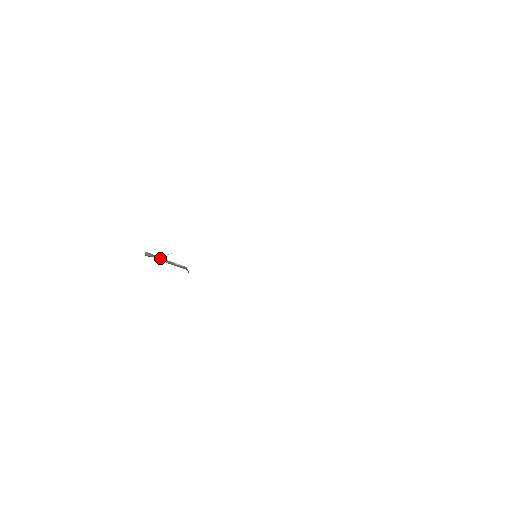
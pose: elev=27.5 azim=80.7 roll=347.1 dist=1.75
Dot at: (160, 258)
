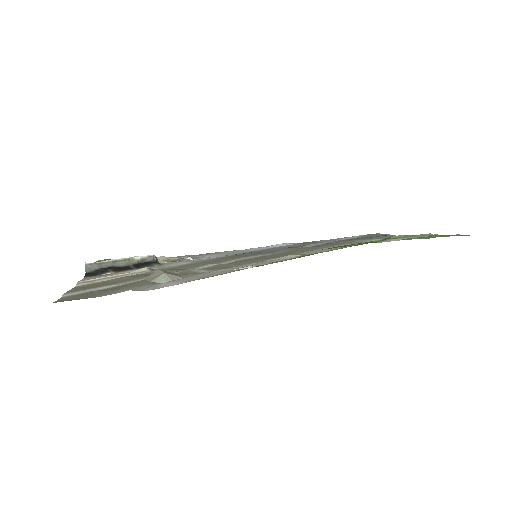
Dot at: (110, 264)
